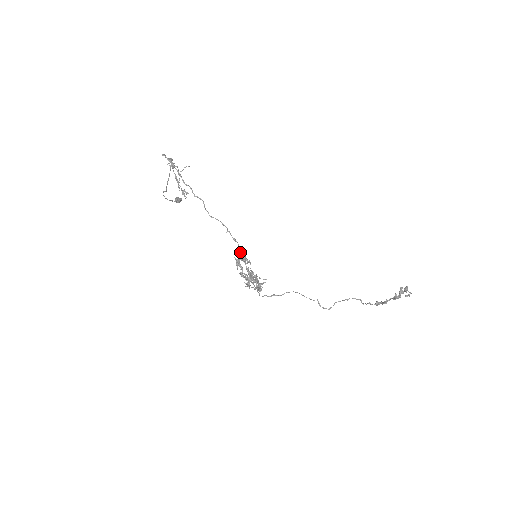
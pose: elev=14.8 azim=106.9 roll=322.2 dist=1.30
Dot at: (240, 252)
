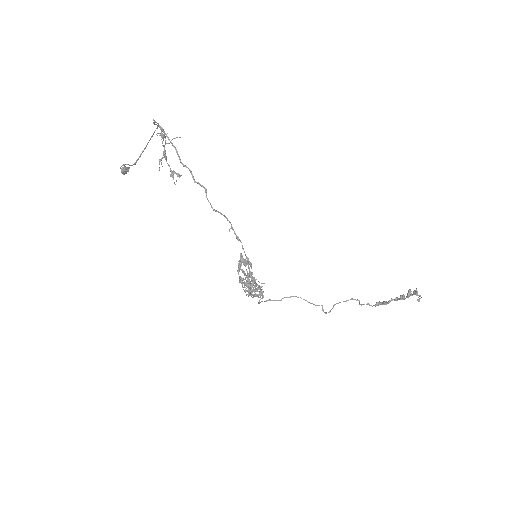
Dot at: (241, 253)
